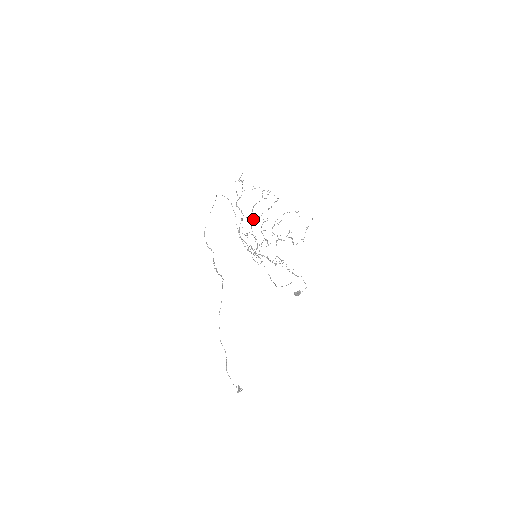
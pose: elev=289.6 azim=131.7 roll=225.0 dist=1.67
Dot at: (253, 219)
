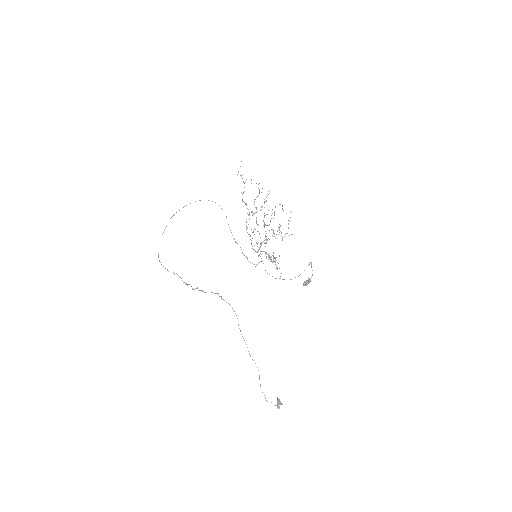
Dot at: occluded
